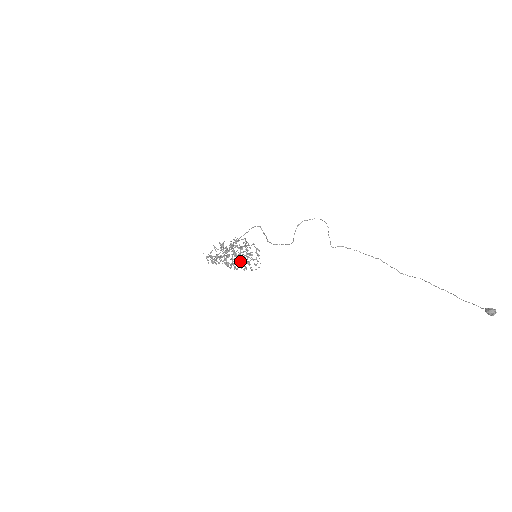
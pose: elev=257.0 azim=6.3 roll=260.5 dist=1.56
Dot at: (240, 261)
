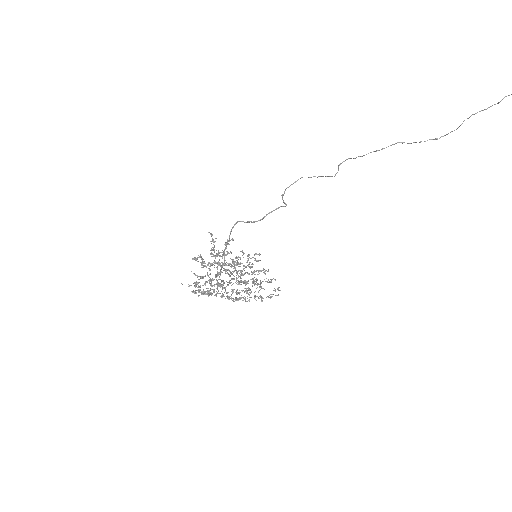
Dot at: (243, 281)
